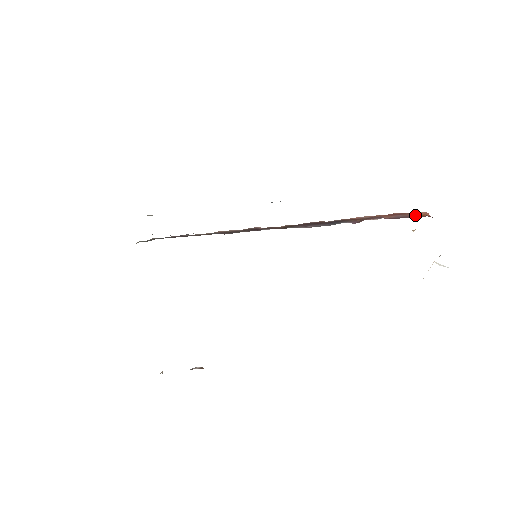
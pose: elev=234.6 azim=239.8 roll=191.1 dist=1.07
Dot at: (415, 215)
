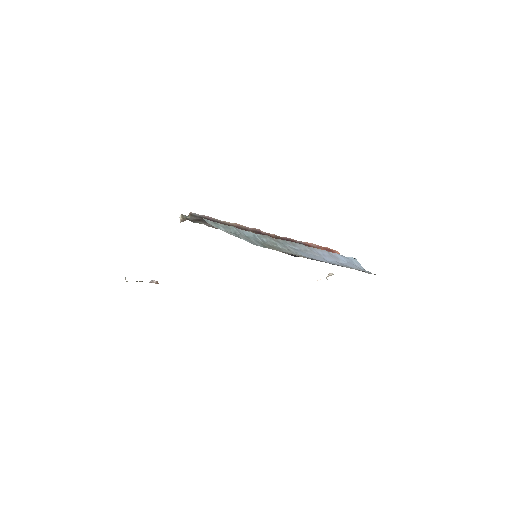
Dot at: occluded
